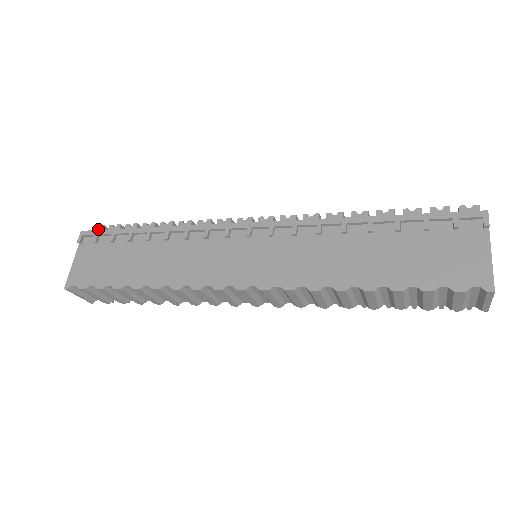
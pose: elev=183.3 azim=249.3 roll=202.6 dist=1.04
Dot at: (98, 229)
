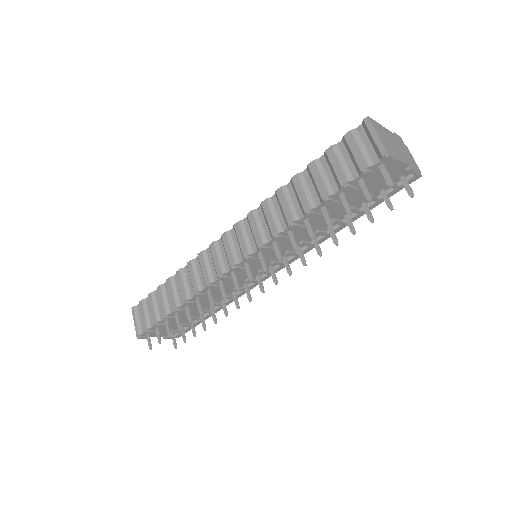
Dot at: occluded
